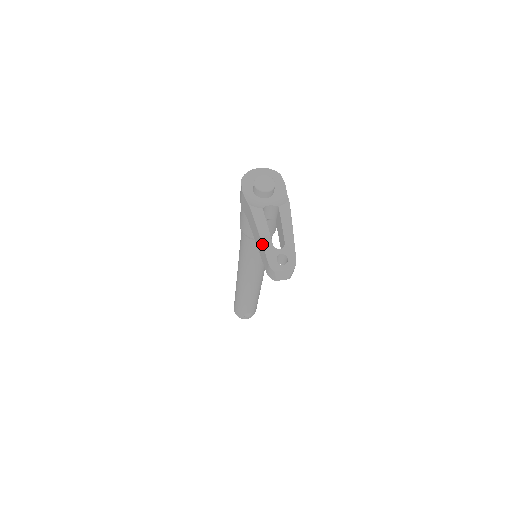
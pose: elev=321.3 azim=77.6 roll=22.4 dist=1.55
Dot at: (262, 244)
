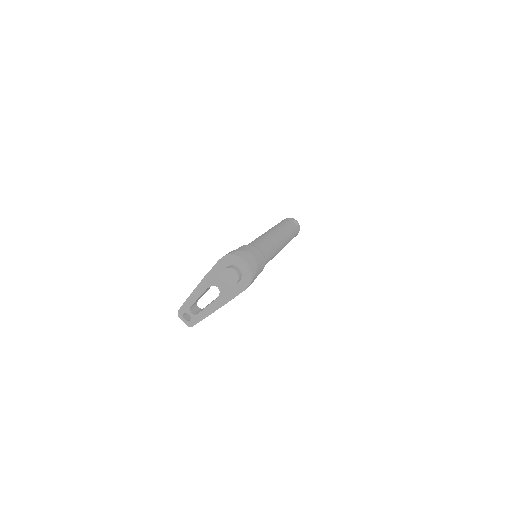
Dot at: (186, 300)
